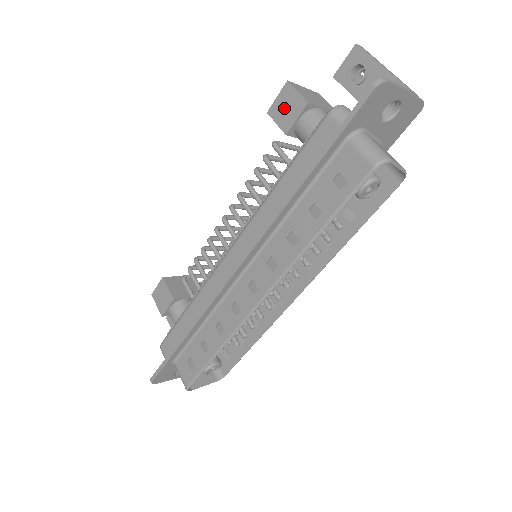
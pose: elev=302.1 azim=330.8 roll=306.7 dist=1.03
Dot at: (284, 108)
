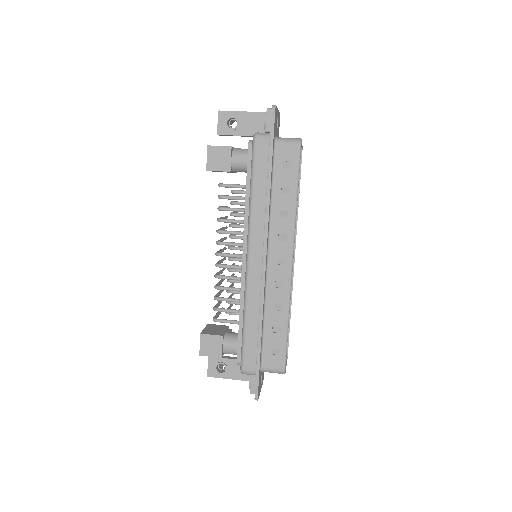
Dot at: (217, 160)
